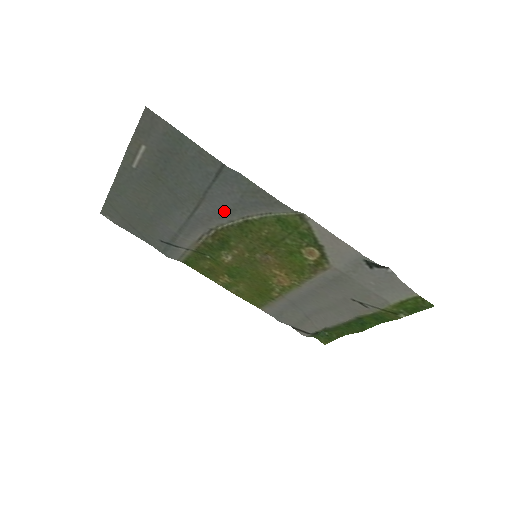
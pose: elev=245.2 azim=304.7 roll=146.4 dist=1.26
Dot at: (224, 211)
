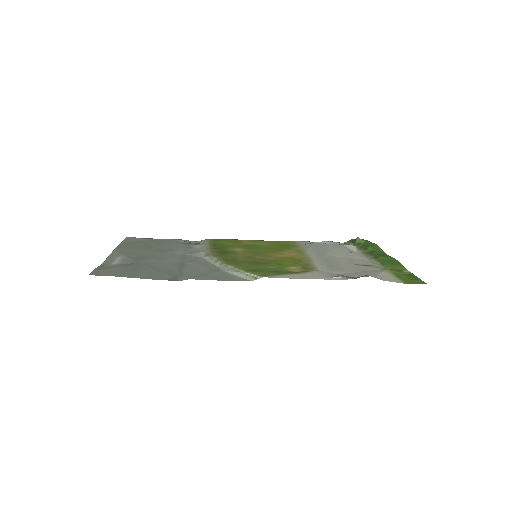
Dot at: (204, 265)
